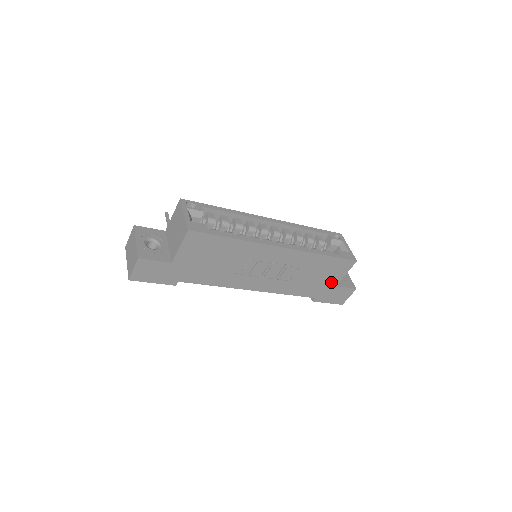
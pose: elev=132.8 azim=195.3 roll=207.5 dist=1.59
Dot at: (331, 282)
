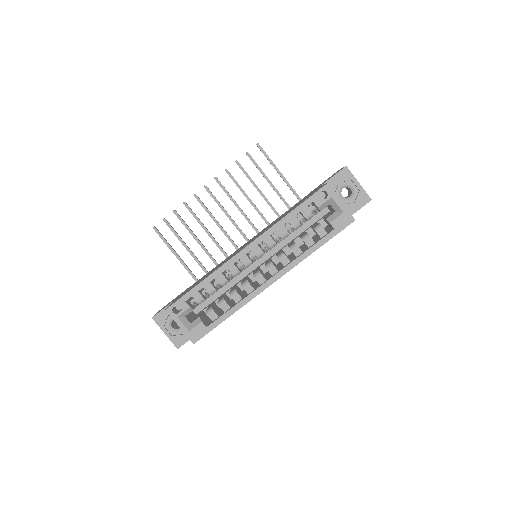
Dot at: occluded
